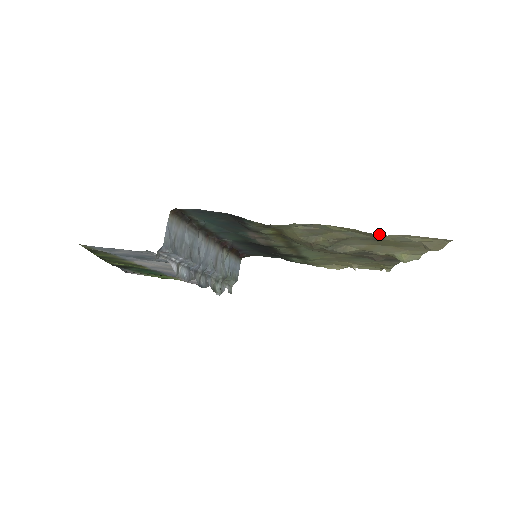
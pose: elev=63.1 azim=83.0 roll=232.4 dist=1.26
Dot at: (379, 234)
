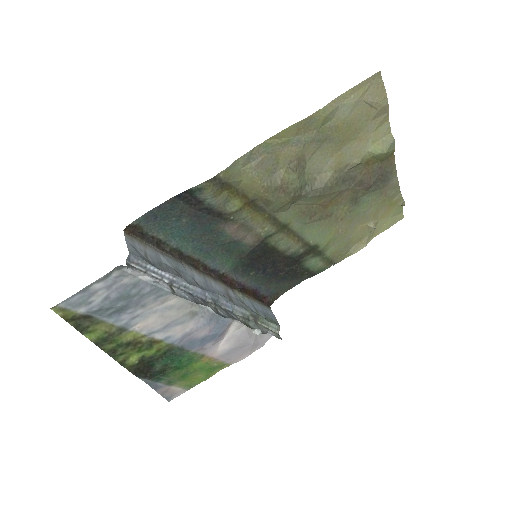
Dot at: (314, 113)
